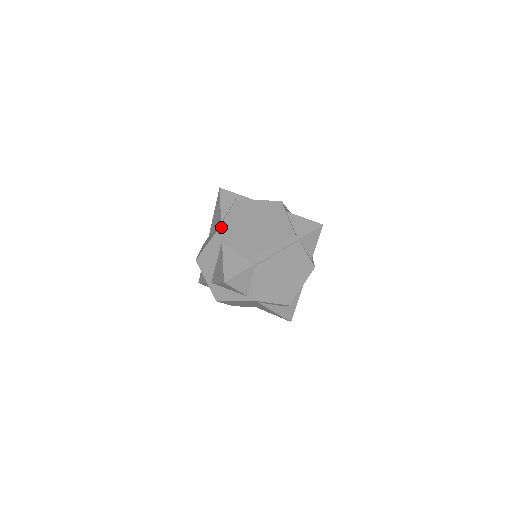
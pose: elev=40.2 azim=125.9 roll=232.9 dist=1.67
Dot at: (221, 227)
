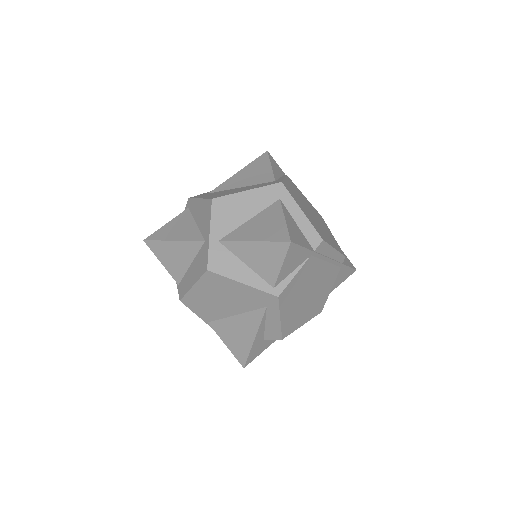
Dot at: (284, 183)
